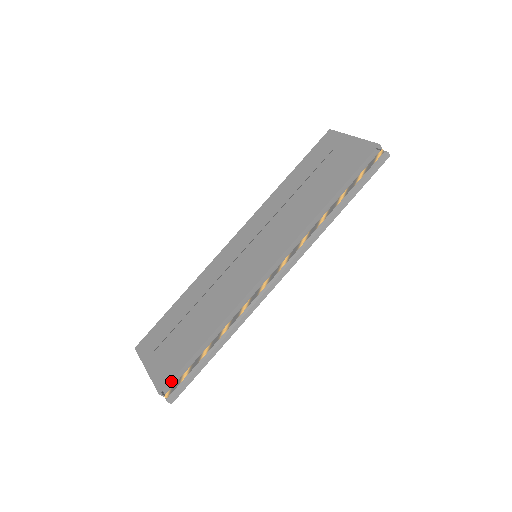
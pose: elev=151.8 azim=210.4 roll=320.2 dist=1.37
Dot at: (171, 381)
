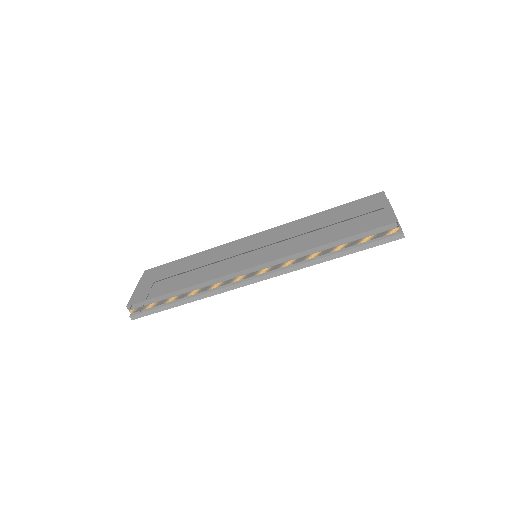
Dot at: (138, 303)
